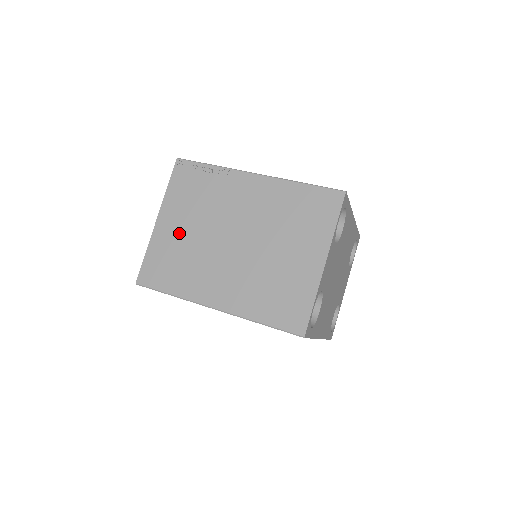
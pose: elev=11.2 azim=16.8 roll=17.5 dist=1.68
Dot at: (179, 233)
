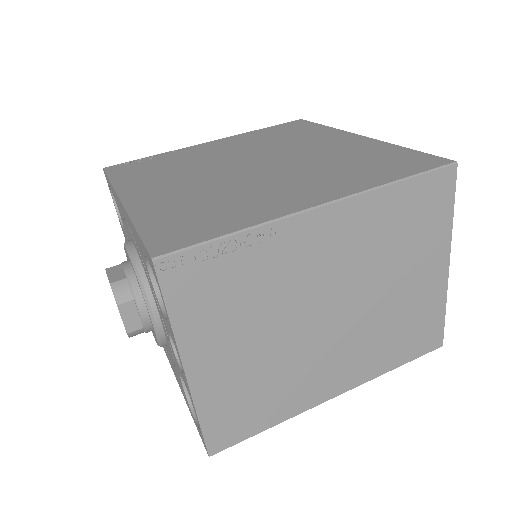
Dot at: (239, 362)
